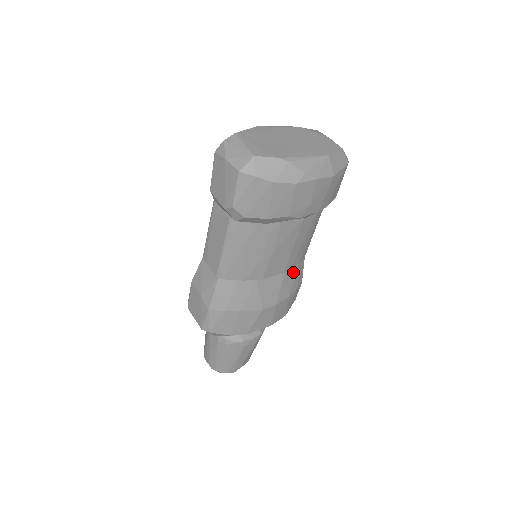
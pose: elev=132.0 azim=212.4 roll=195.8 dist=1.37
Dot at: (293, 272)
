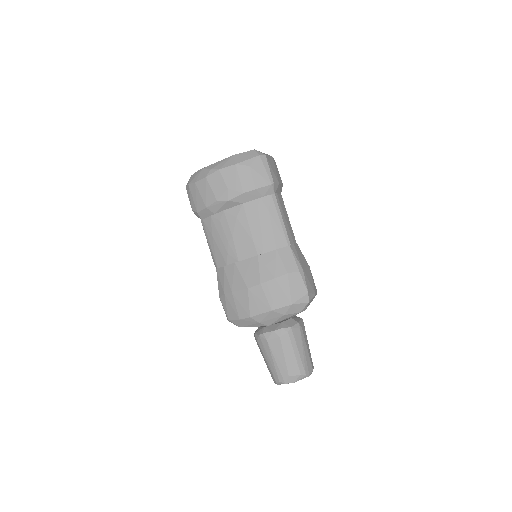
Dot at: (272, 256)
